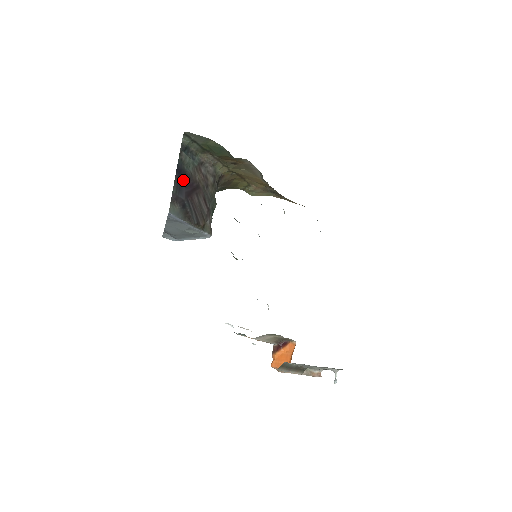
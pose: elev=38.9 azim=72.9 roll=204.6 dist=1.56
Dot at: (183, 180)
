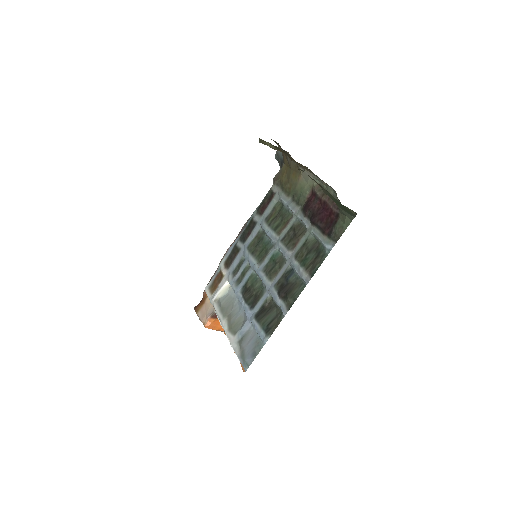
Dot at: occluded
